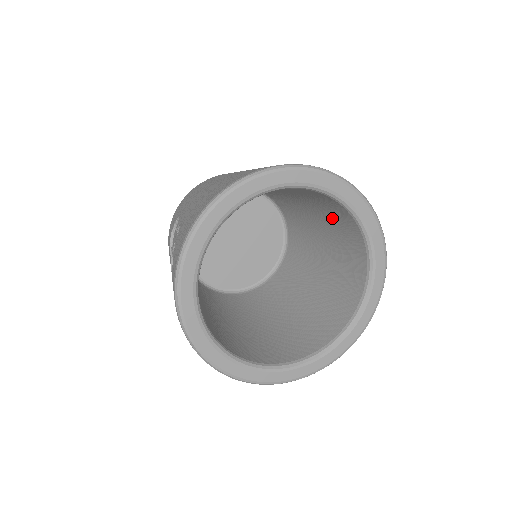
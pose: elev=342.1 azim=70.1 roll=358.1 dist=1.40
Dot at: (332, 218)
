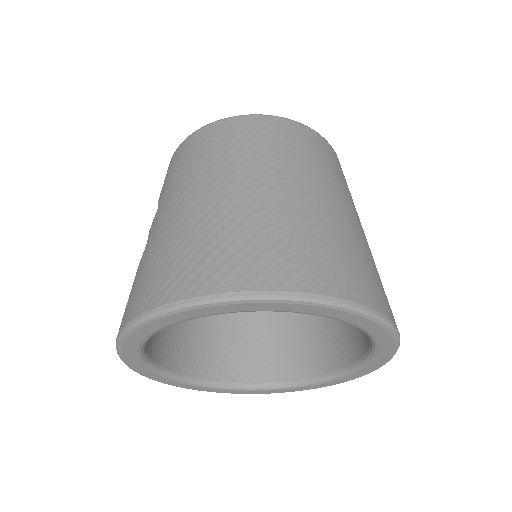
Dot at: occluded
